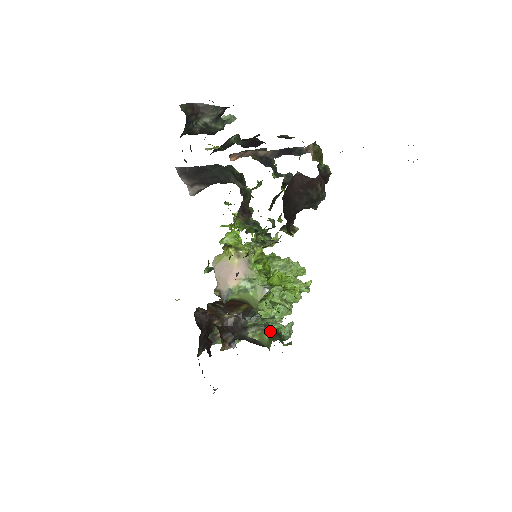
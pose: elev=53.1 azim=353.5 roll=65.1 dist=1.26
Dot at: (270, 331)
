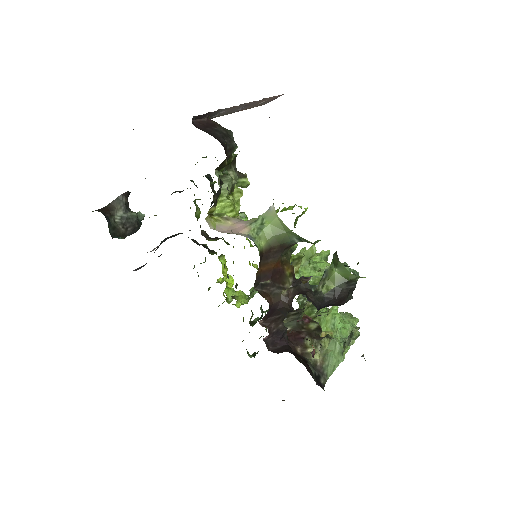
Dot at: (331, 267)
